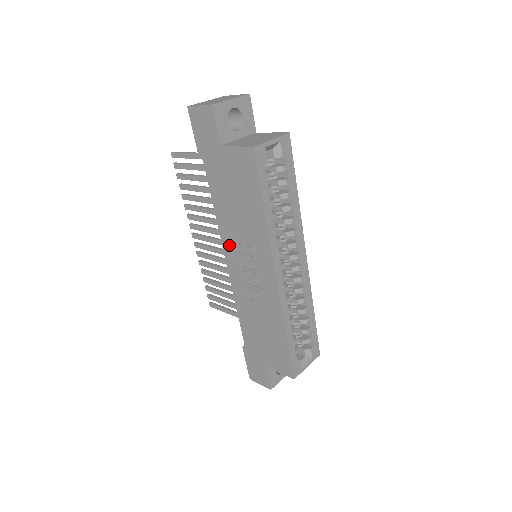
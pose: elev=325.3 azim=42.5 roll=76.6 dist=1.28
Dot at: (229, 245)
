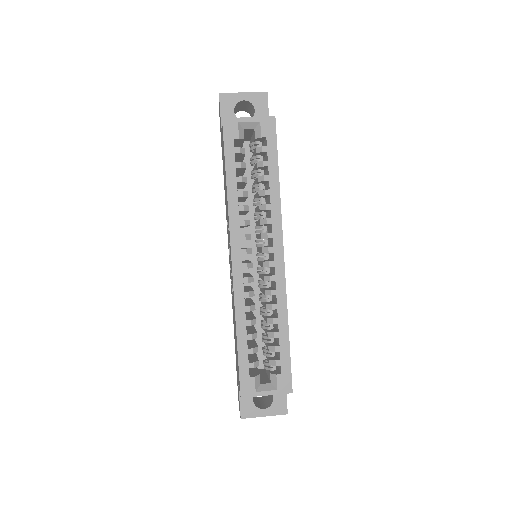
Dot at: occluded
